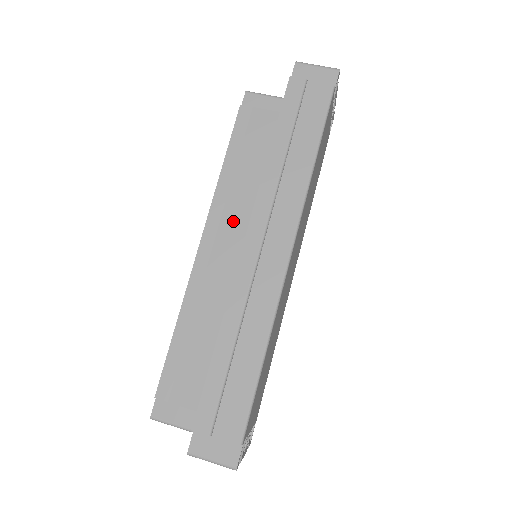
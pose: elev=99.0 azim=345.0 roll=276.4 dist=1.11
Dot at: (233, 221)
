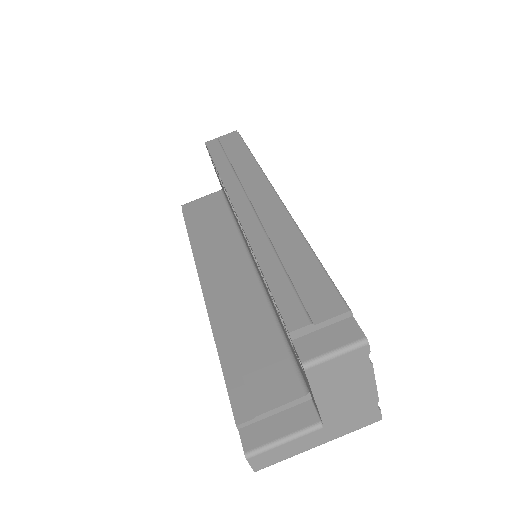
Dot at: (221, 258)
